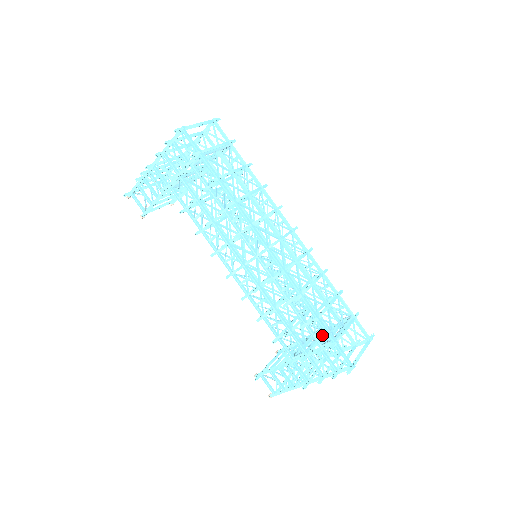
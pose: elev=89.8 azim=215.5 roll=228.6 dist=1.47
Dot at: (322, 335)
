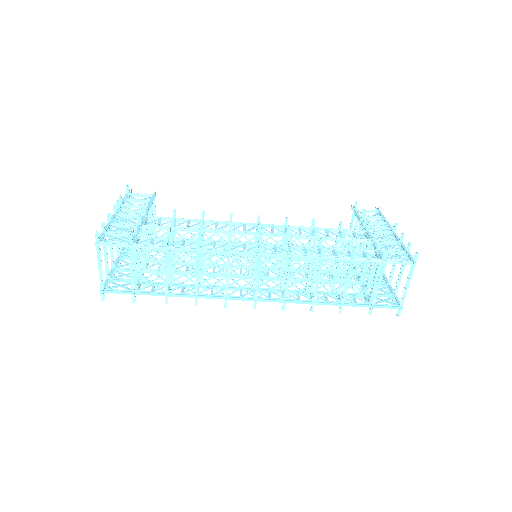
Dot at: occluded
